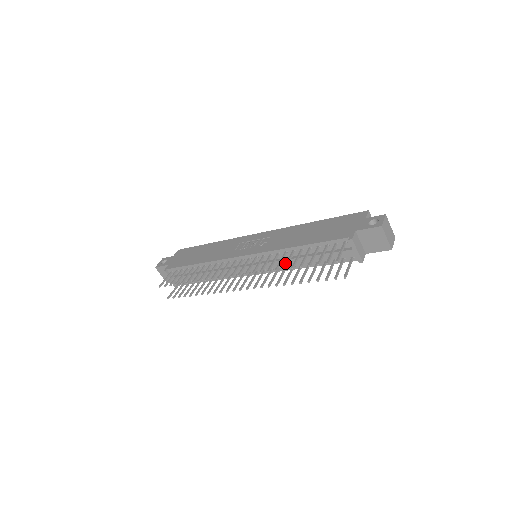
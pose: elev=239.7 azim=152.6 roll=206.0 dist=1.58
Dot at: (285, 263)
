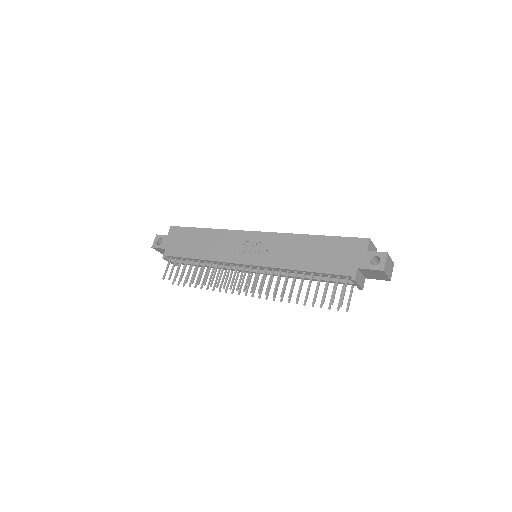
Dot at: (290, 290)
